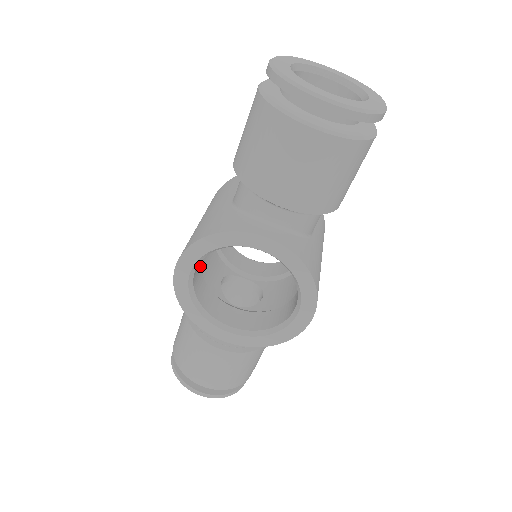
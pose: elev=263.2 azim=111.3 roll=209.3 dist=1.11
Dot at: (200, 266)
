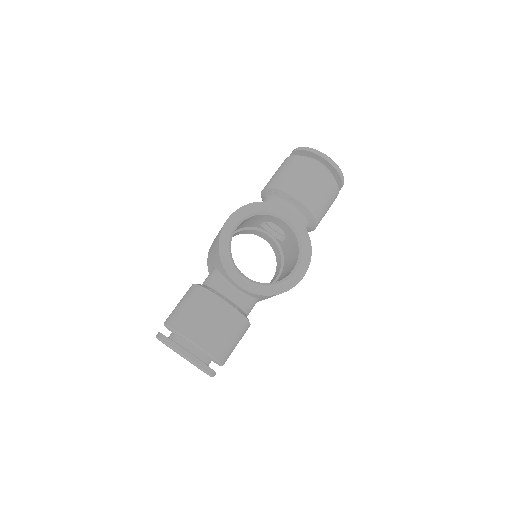
Dot at: occluded
